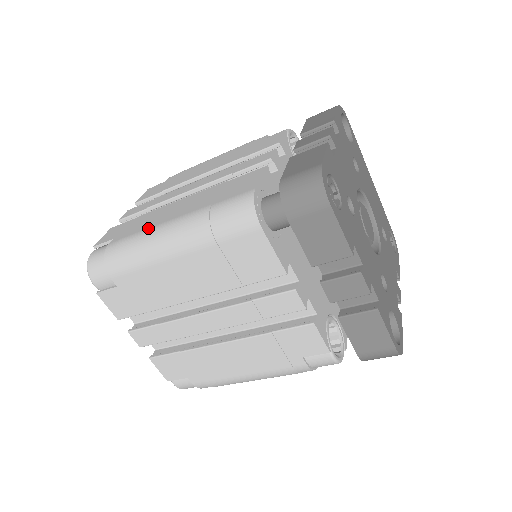
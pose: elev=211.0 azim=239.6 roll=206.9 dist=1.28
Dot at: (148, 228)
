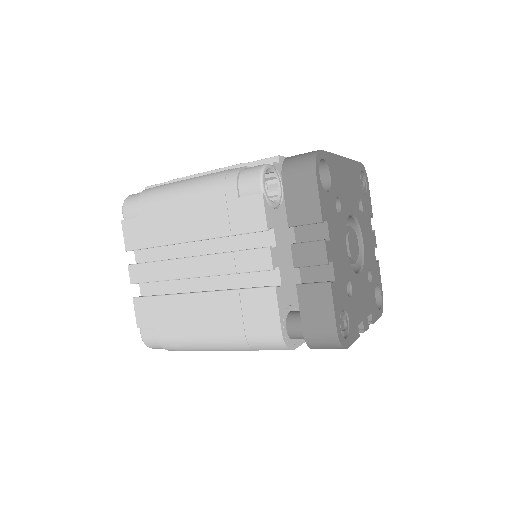
Dot at: (190, 335)
